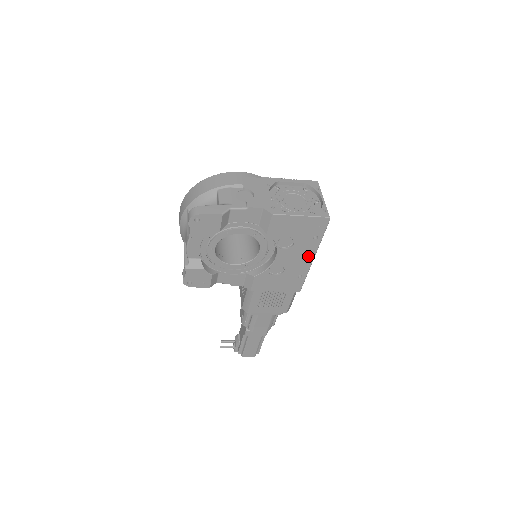
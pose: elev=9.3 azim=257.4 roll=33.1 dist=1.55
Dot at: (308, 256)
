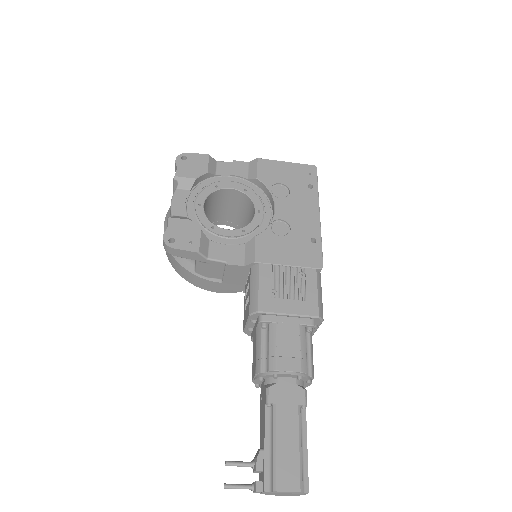
Dot at: (312, 210)
